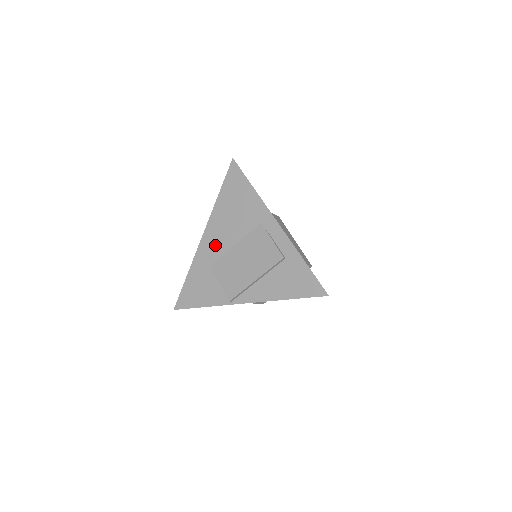
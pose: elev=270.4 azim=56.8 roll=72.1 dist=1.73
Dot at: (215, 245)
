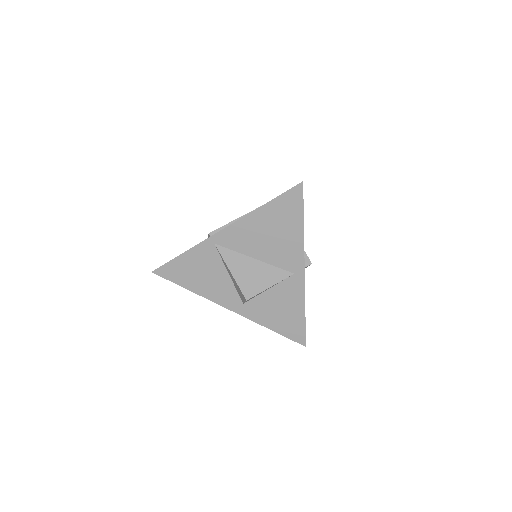
Dot at: occluded
